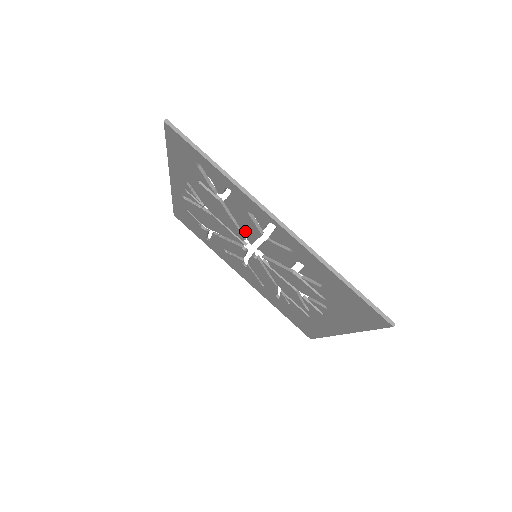
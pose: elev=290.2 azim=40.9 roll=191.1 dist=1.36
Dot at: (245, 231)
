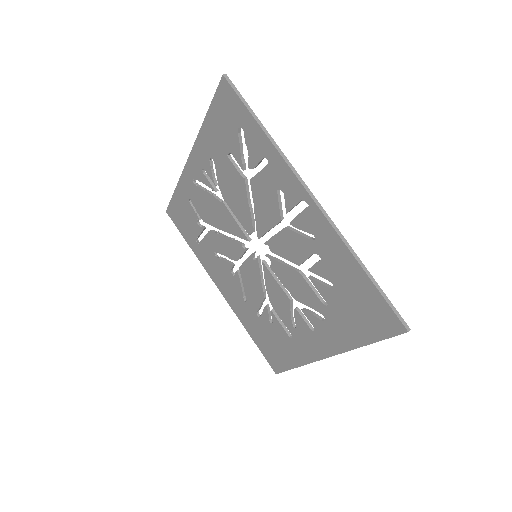
Dot at: (260, 219)
